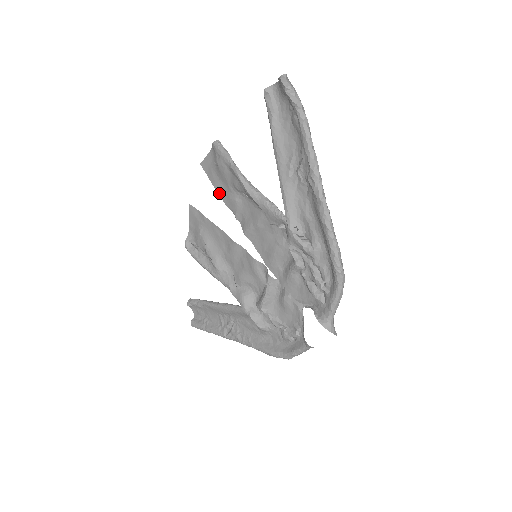
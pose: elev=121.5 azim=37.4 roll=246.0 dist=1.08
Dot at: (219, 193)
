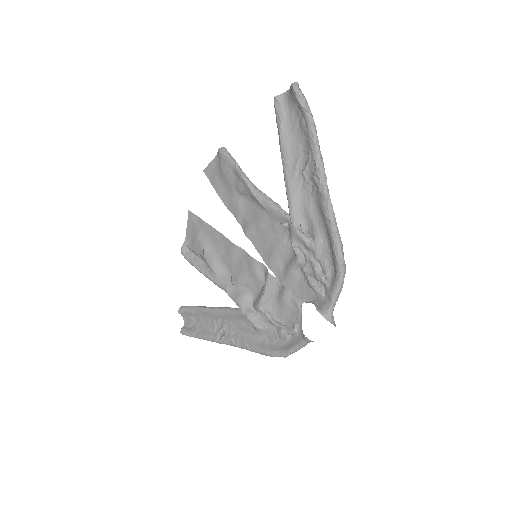
Dot at: (221, 197)
